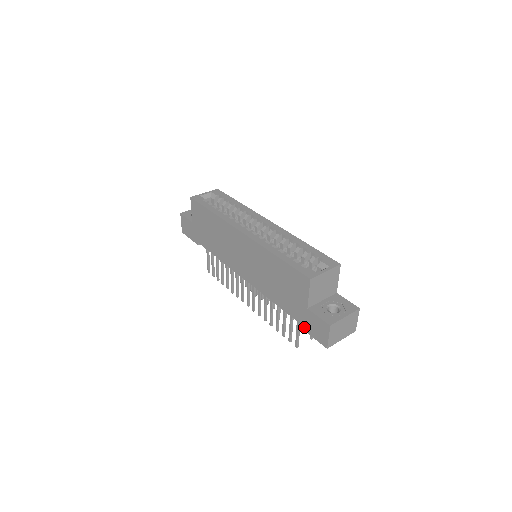
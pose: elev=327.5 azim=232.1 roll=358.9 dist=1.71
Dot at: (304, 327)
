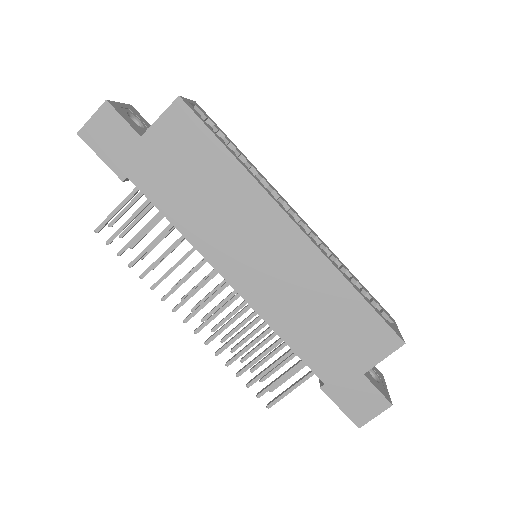
Dot at: (333, 393)
